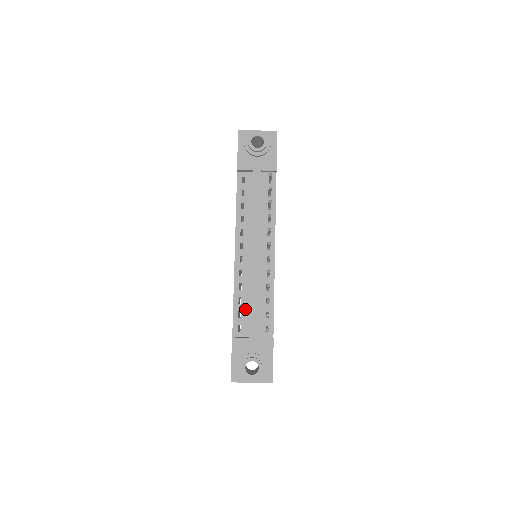
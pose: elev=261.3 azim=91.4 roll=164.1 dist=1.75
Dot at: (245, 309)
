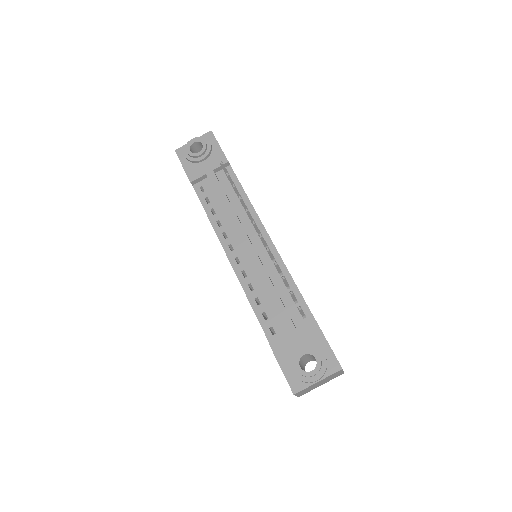
Dot at: (268, 307)
